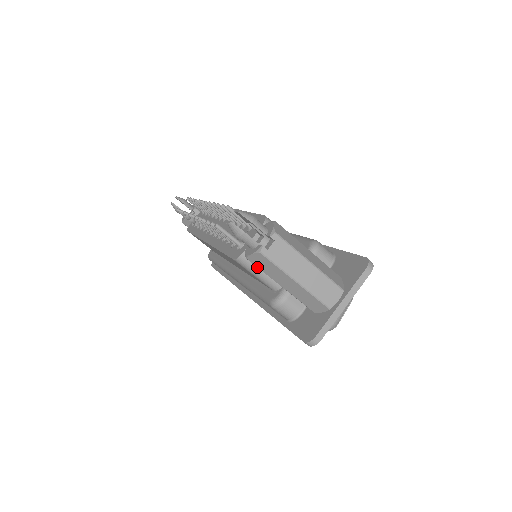
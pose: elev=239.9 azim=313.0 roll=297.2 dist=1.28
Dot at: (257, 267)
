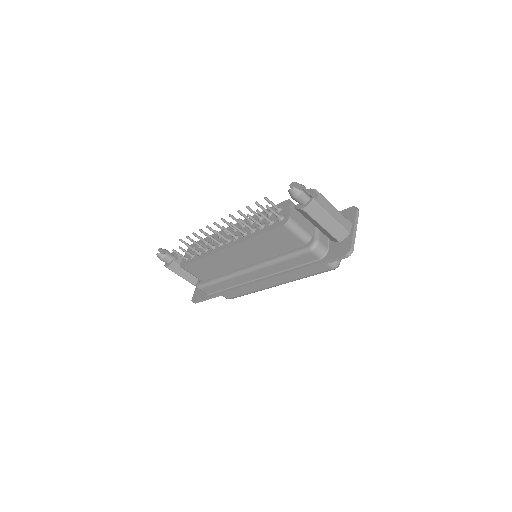
Dot at: (309, 215)
